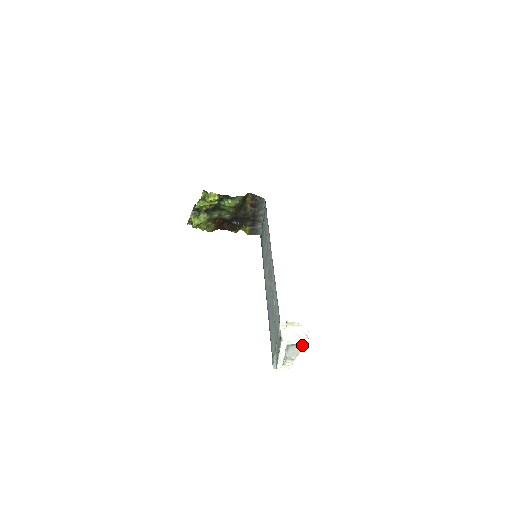
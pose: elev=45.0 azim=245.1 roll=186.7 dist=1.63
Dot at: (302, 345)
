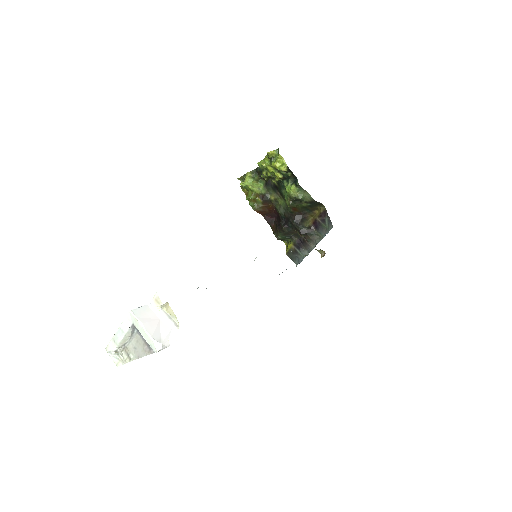
Dot at: occluded
